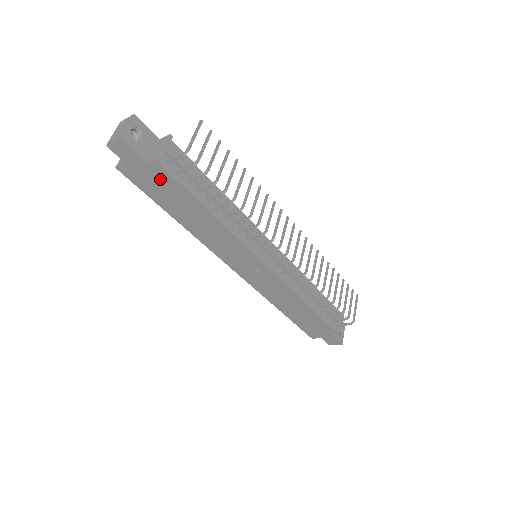
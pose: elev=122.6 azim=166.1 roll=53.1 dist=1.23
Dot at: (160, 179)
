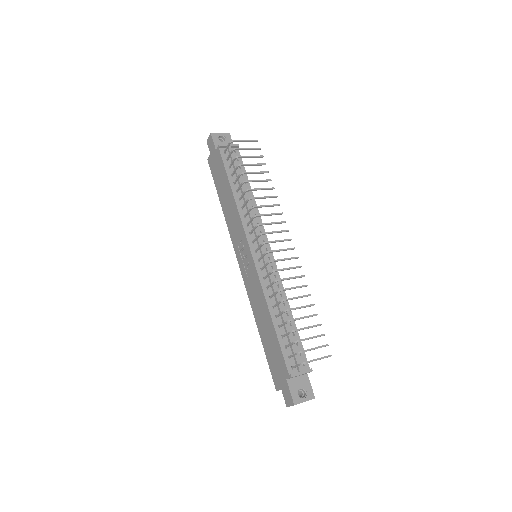
Dot at: (219, 163)
